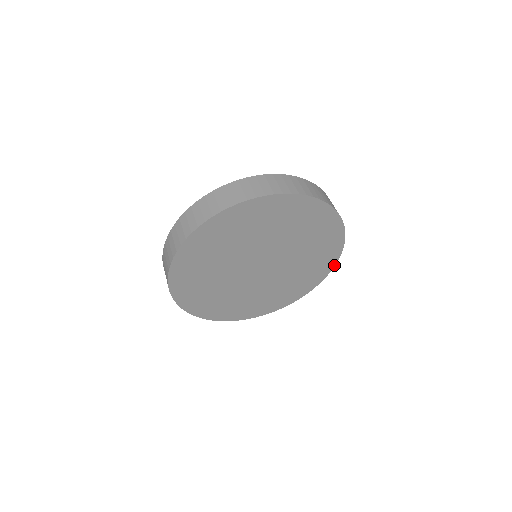
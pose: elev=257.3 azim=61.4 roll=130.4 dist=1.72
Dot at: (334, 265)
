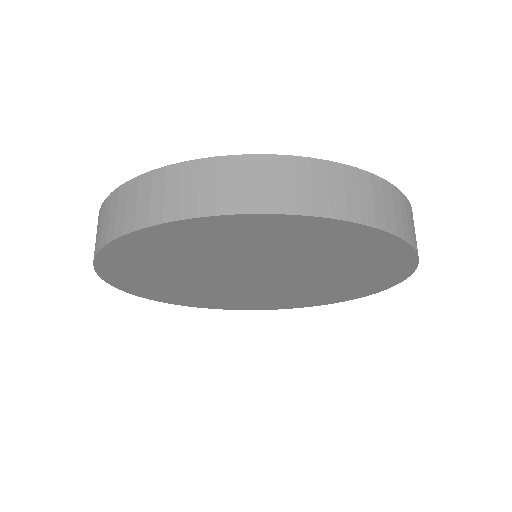
Dot at: (348, 300)
